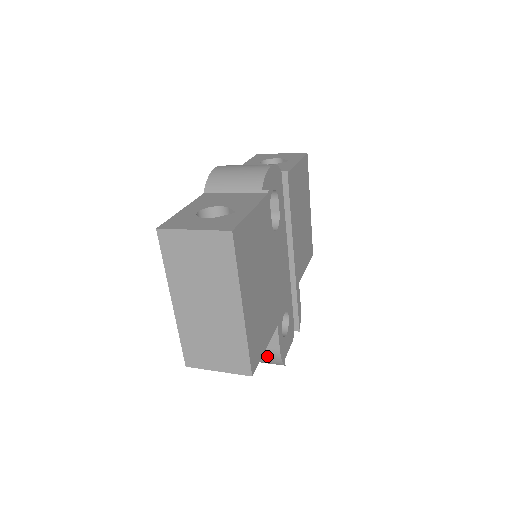
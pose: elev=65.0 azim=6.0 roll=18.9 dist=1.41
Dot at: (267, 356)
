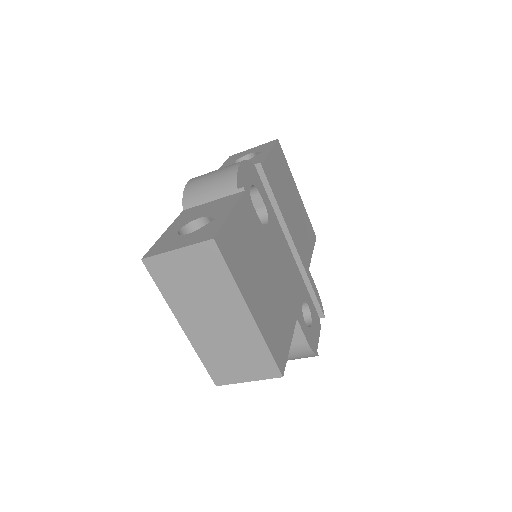
Dot at: (297, 352)
